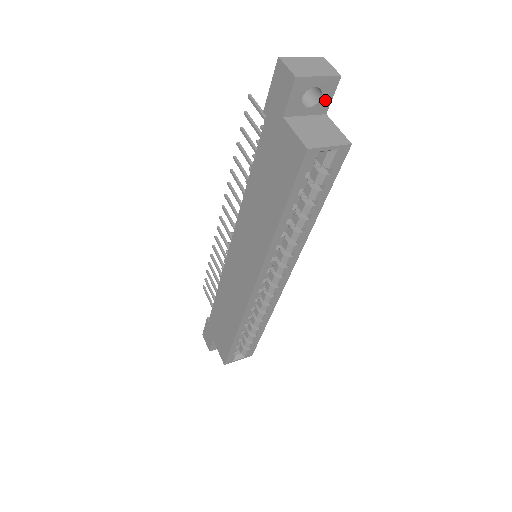
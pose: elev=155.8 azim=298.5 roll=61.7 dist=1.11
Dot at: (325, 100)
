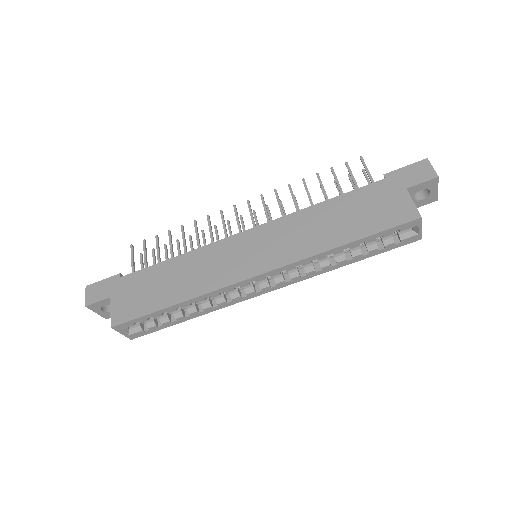
Dot at: (419, 203)
